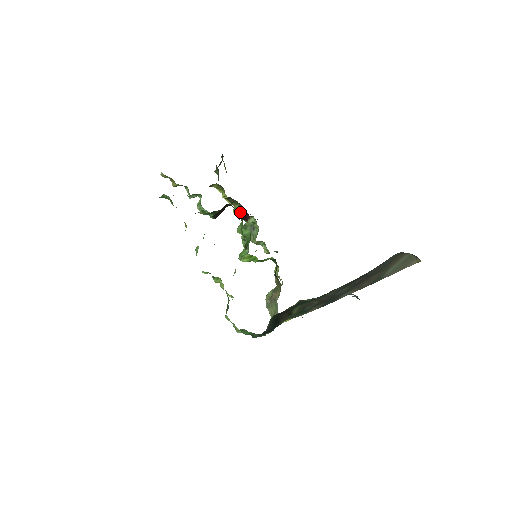
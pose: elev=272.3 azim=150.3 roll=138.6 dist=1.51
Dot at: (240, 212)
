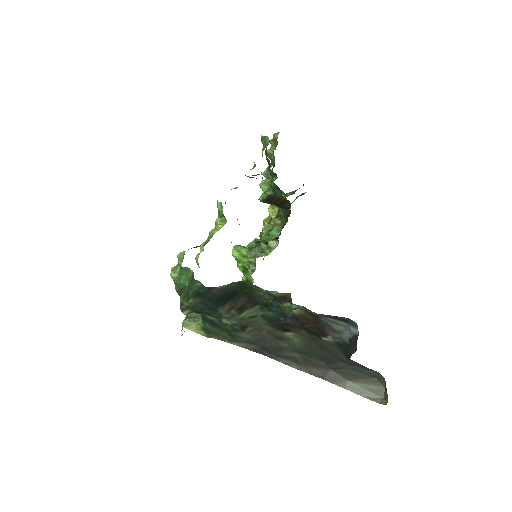
Dot at: occluded
